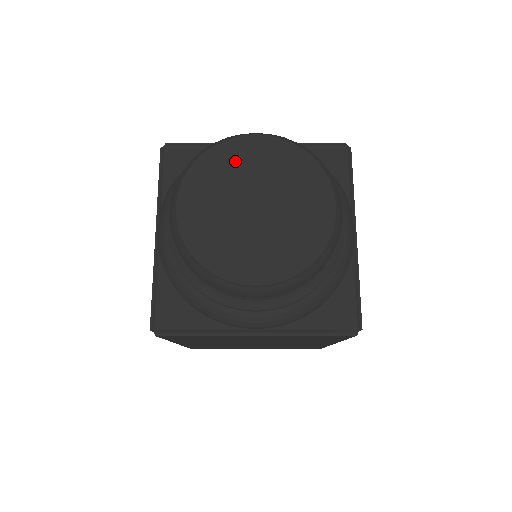
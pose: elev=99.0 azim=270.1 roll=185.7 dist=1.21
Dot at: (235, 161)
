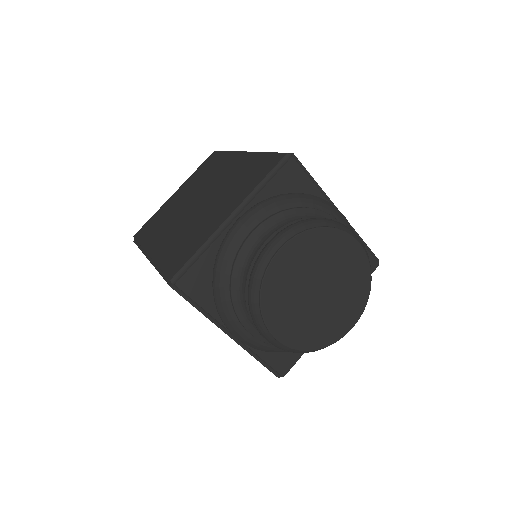
Dot at: (284, 279)
